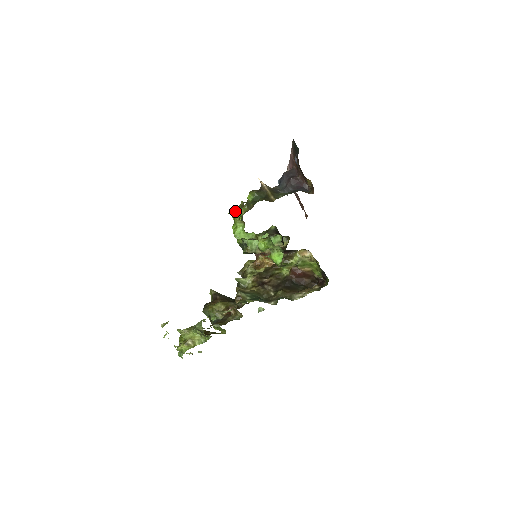
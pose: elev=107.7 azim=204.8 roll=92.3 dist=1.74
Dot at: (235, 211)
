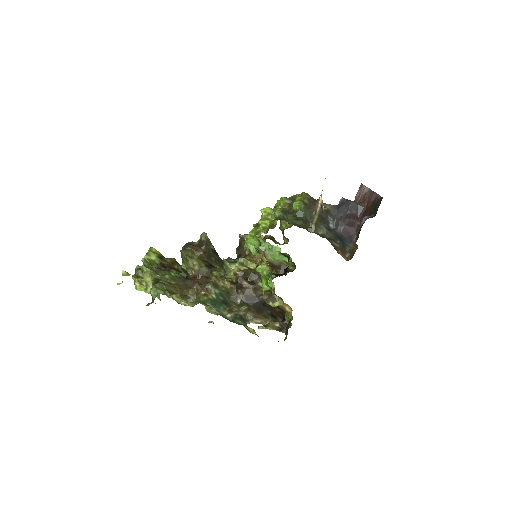
Dot at: (267, 216)
